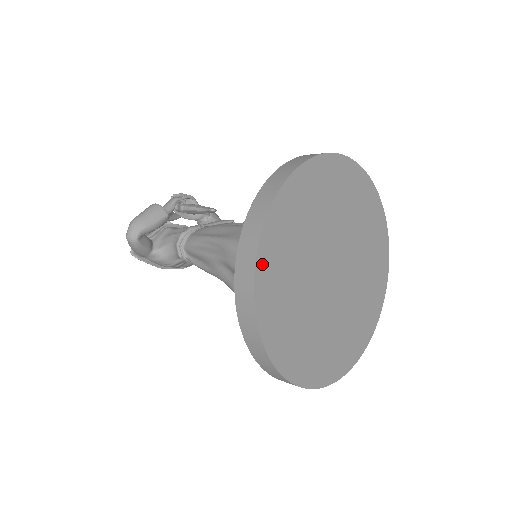
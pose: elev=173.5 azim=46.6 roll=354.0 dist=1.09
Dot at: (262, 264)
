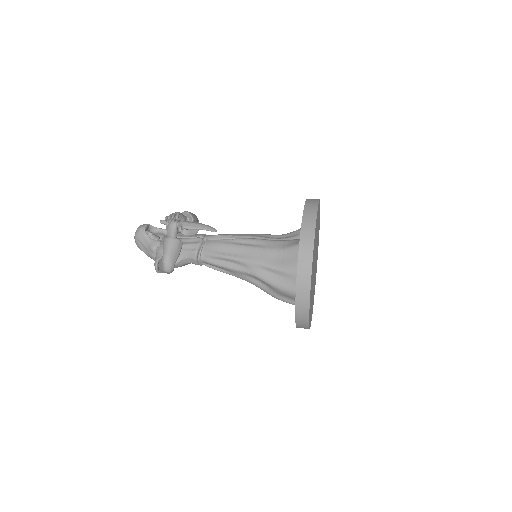
Dot at: (310, 297)
